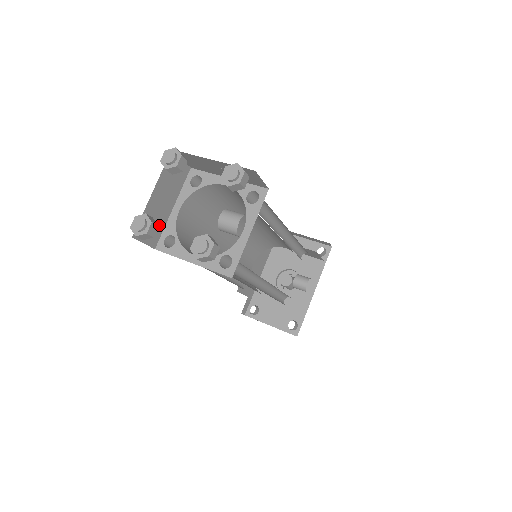
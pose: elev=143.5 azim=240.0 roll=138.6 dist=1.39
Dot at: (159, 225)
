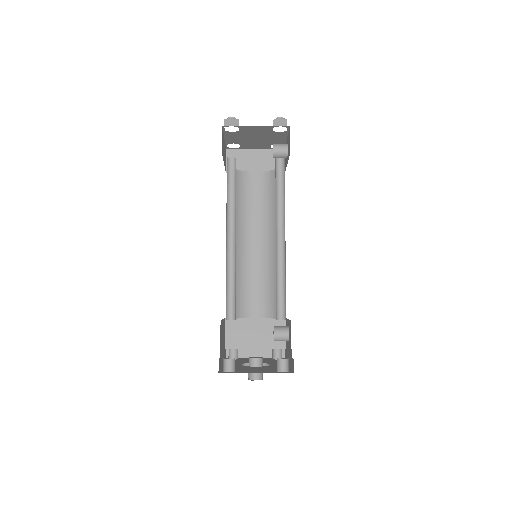
Dot at: occluded
